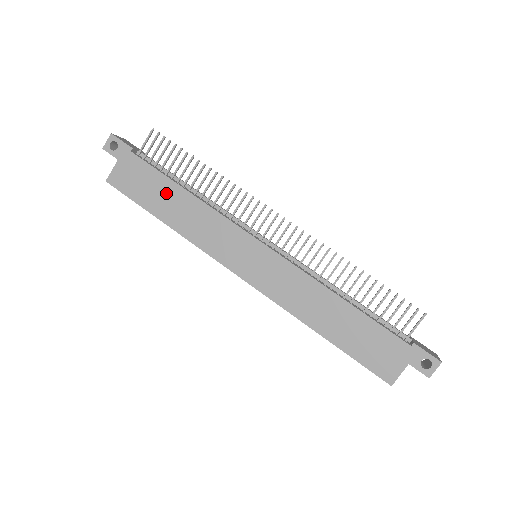
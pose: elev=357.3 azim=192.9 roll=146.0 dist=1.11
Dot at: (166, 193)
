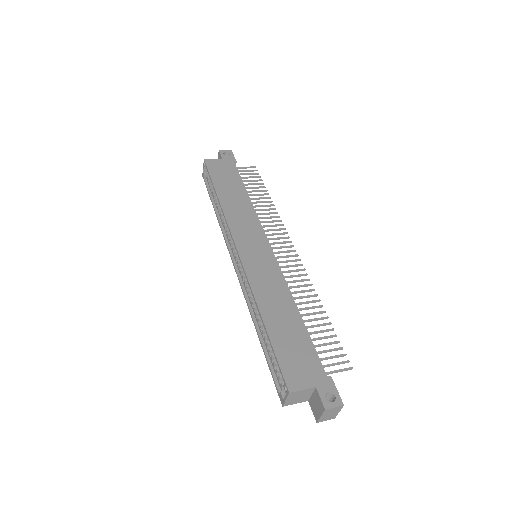
Dot at: (235, 188)
